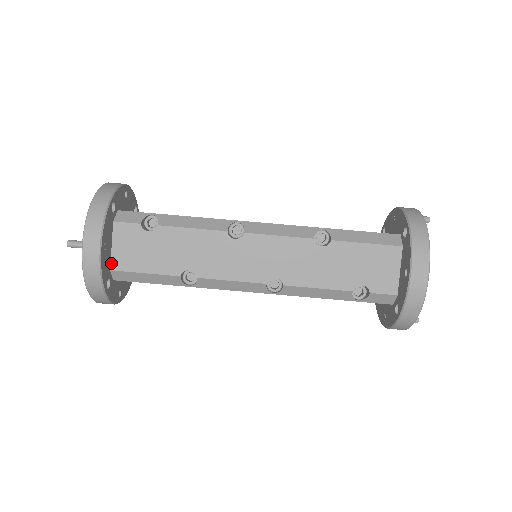
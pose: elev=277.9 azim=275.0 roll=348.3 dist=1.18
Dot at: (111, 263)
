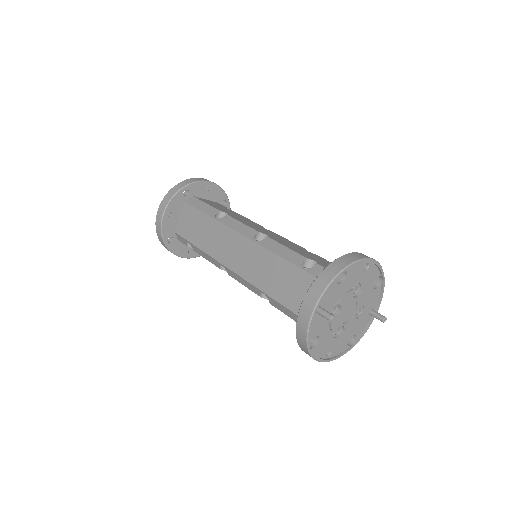
Dot at: (197, 197)
